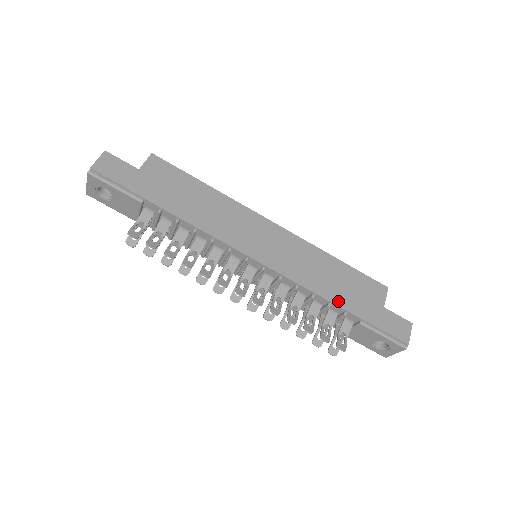
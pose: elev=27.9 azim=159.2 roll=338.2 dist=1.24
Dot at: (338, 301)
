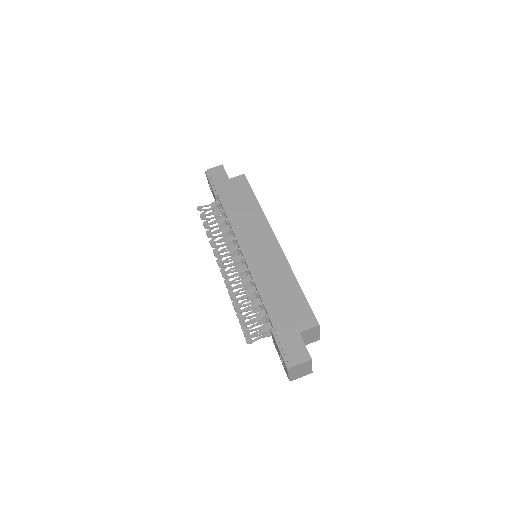
Dot at: (268, 304)
